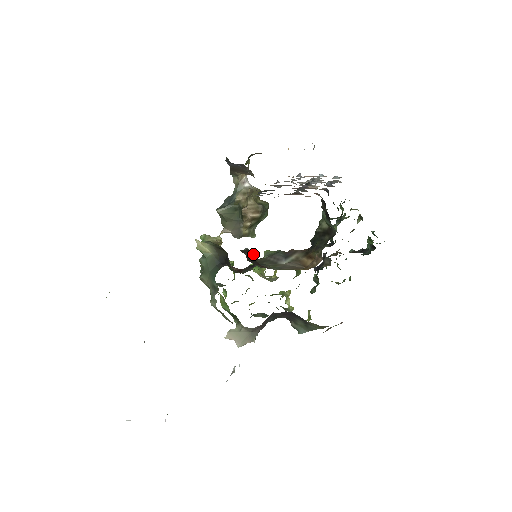
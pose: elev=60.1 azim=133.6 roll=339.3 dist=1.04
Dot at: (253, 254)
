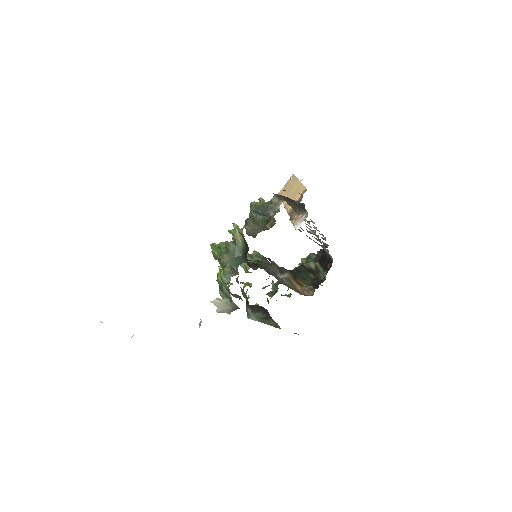
Dot at: occluded
